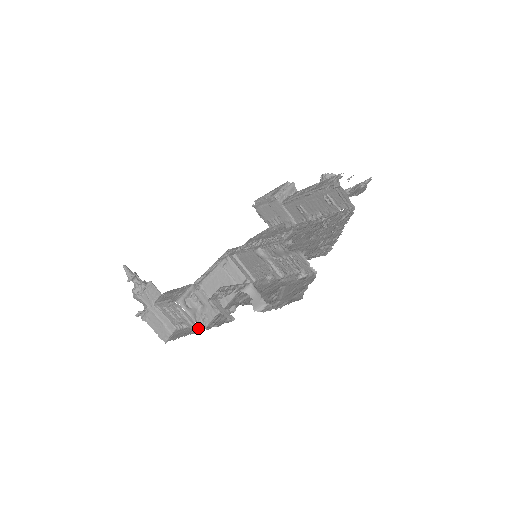
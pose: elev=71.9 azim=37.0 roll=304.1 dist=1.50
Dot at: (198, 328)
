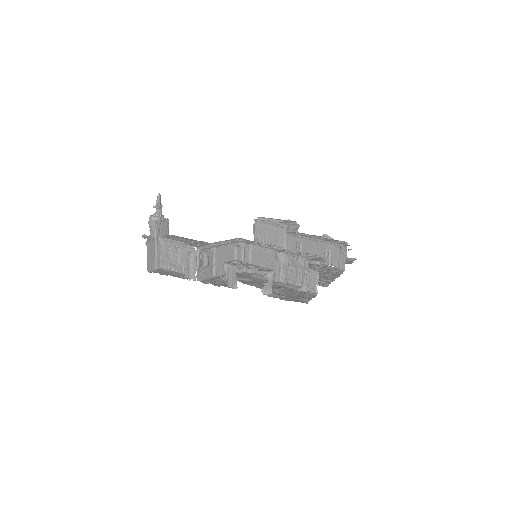
Dot at: (195, 277)
